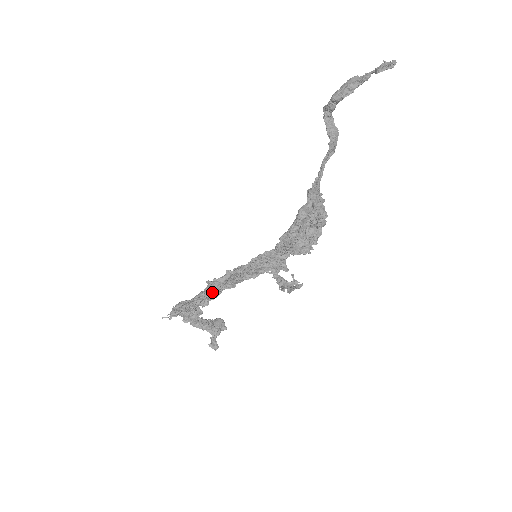
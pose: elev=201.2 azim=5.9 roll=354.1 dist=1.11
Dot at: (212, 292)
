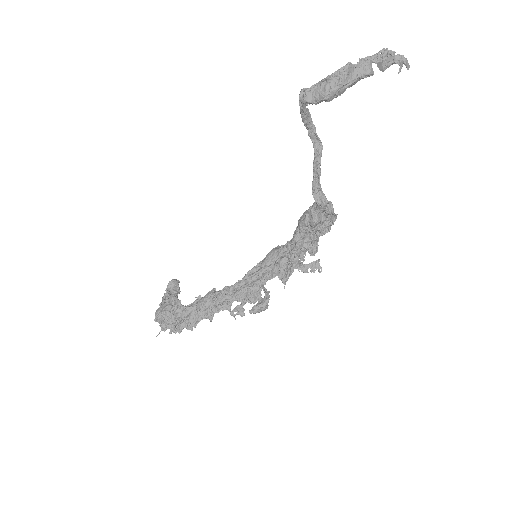
Dot at: (226, 302)
